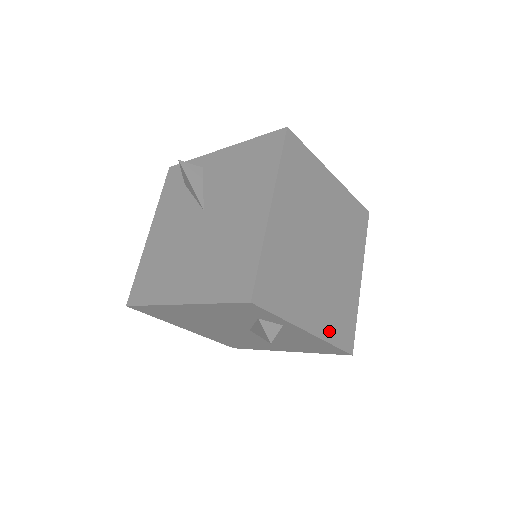
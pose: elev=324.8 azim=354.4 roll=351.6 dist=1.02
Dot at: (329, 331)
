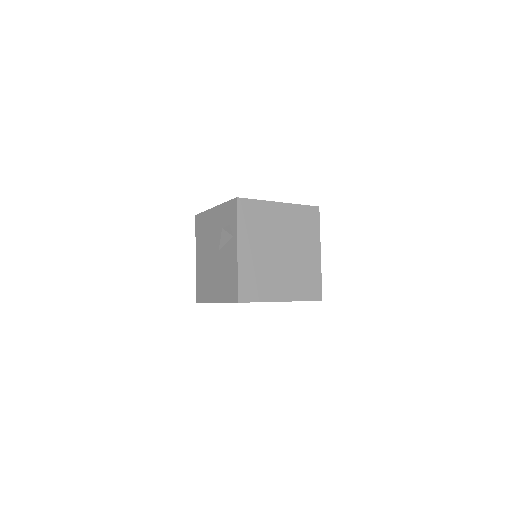
Dot at: (244, 270)
